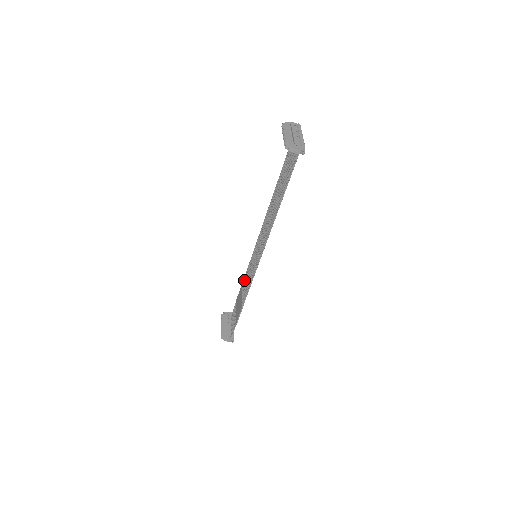
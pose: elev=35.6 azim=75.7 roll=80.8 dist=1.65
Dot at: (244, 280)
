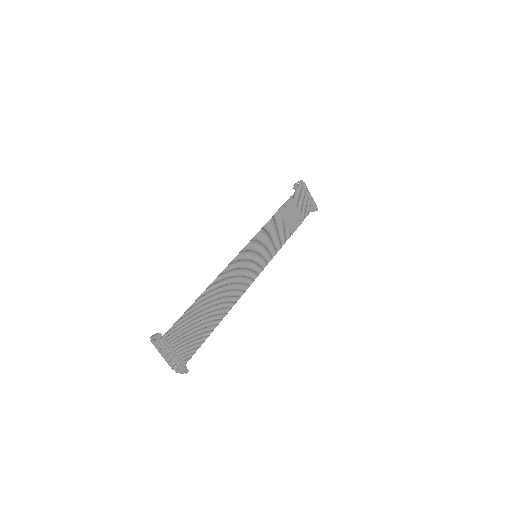
Dot at: (274, 221)
